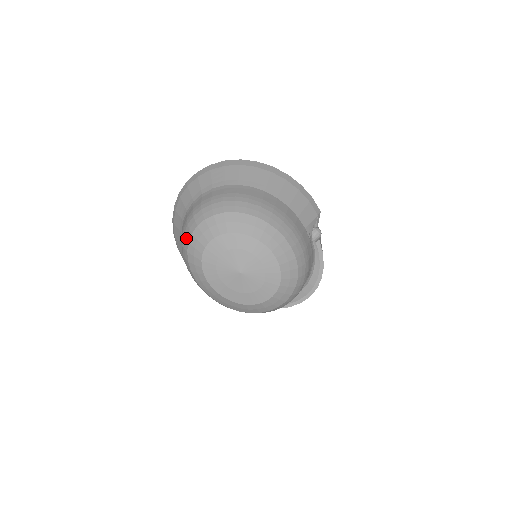
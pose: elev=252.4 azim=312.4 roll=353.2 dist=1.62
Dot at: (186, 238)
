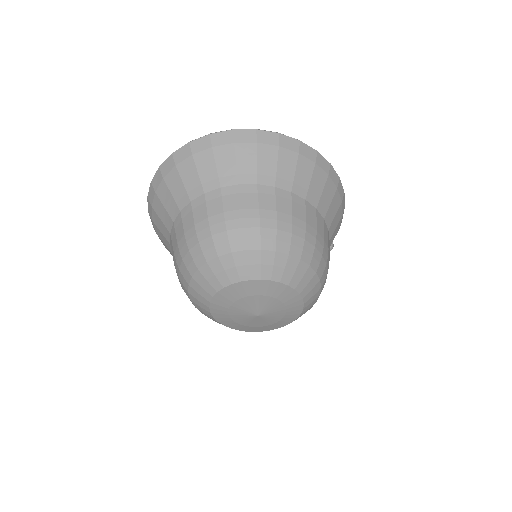
Dot at: (204, 253)
